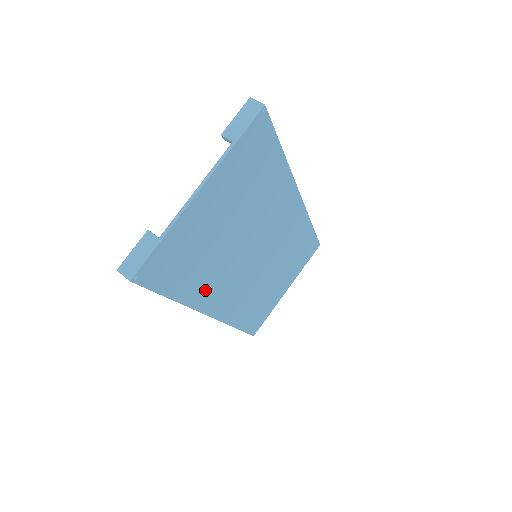
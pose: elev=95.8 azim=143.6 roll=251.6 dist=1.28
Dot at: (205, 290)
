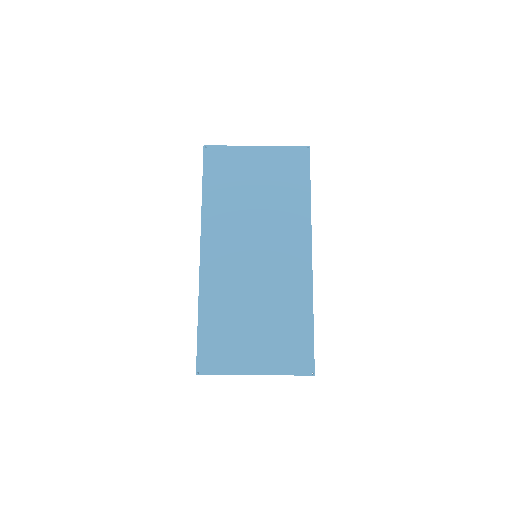
Dot at: (216, 216)
